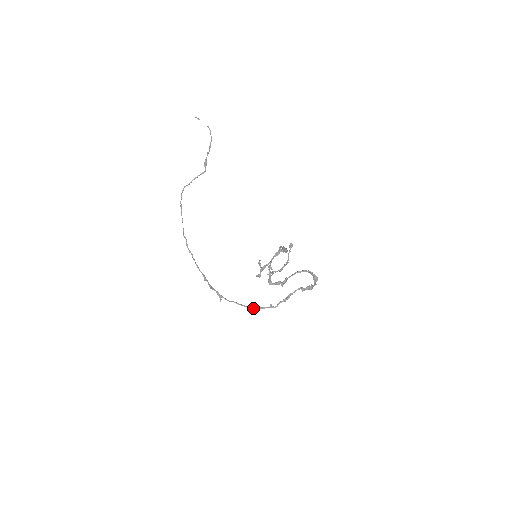
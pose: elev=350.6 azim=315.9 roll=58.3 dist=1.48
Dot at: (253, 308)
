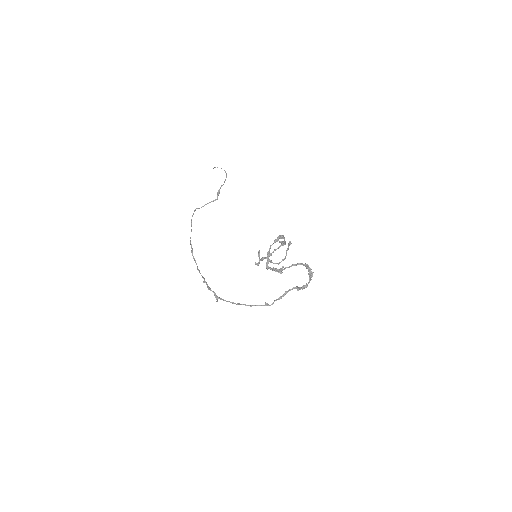
Dot at: occluded
